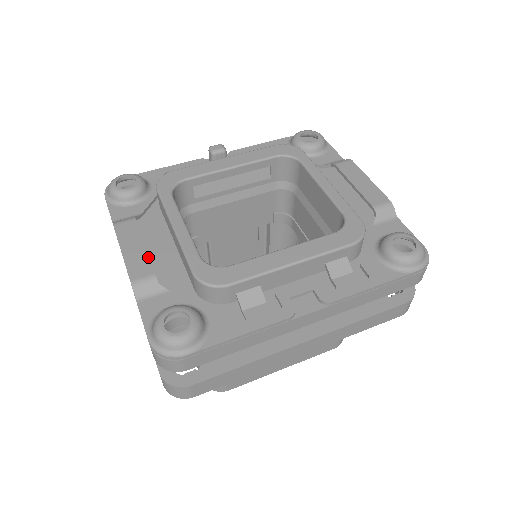
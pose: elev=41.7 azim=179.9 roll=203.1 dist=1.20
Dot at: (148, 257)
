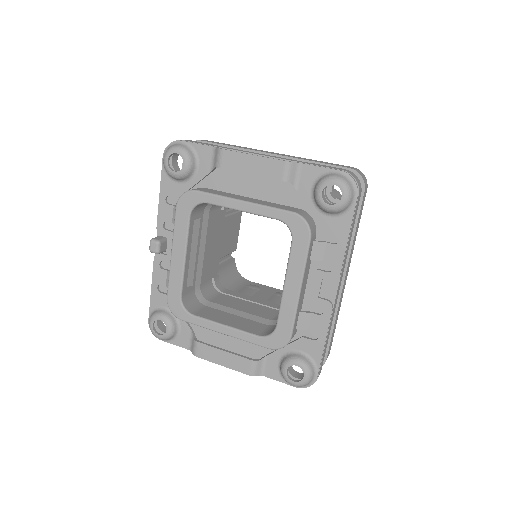
Dot at: (236, 356)
